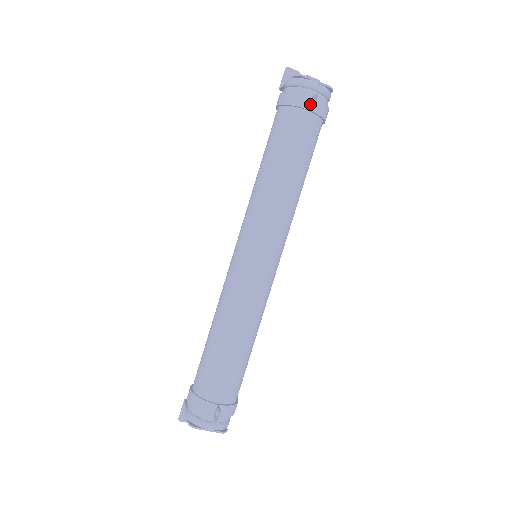
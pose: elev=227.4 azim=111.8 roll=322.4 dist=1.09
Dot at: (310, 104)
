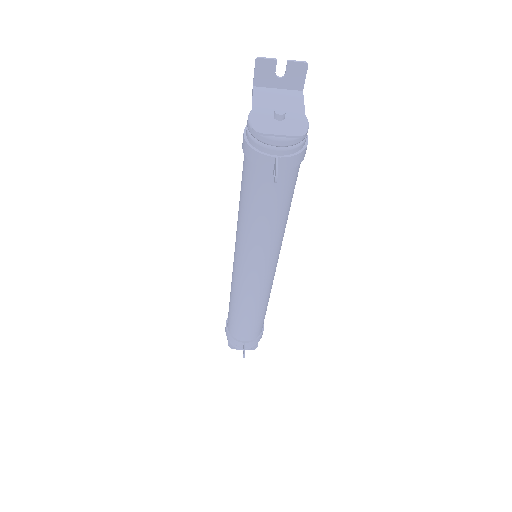
Dot at: (274, 167)
